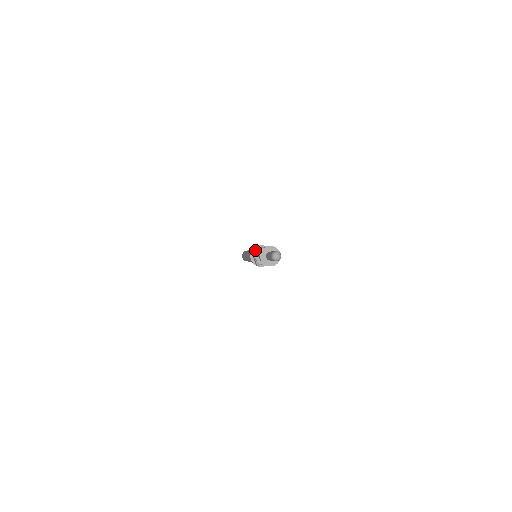
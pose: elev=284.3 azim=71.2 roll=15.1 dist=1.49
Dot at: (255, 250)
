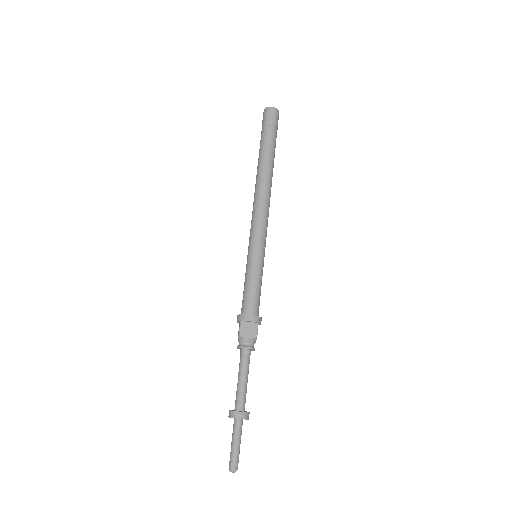
Dot at: (242, 338)
